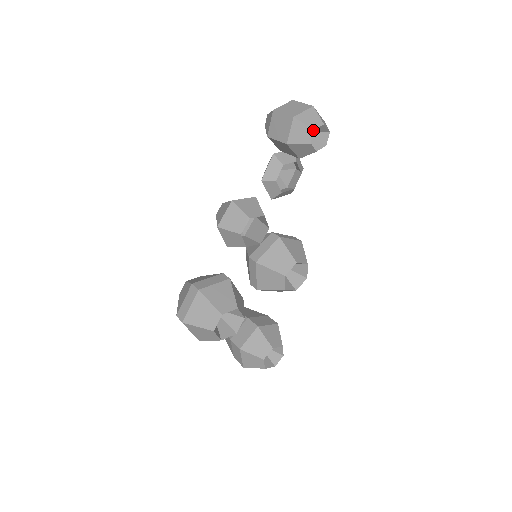
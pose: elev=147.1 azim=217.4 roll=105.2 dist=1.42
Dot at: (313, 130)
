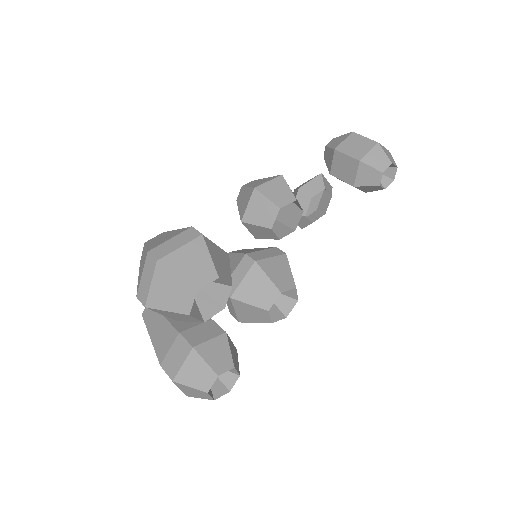
Dot at: (391, 163)
